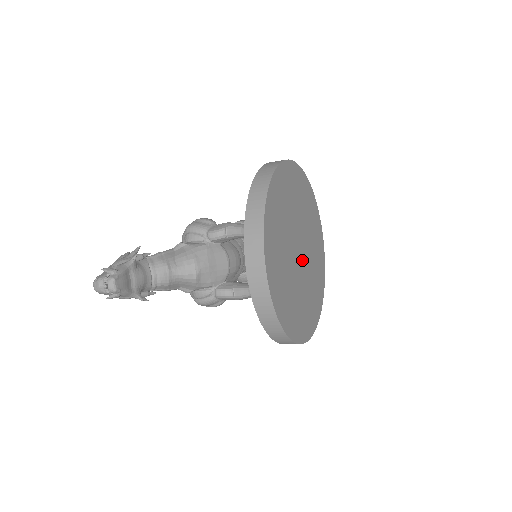
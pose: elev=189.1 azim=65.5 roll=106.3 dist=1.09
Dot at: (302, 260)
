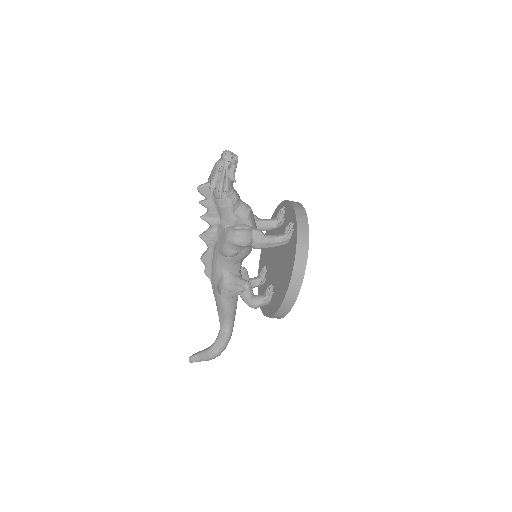
Dot at: occluded
